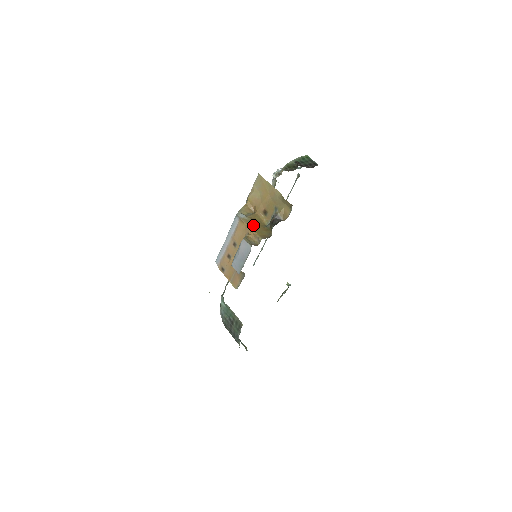
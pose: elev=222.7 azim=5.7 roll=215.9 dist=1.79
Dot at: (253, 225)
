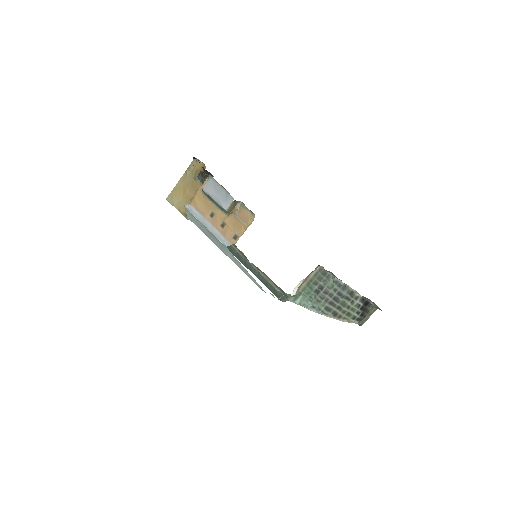
Dot at: (199, 191)
